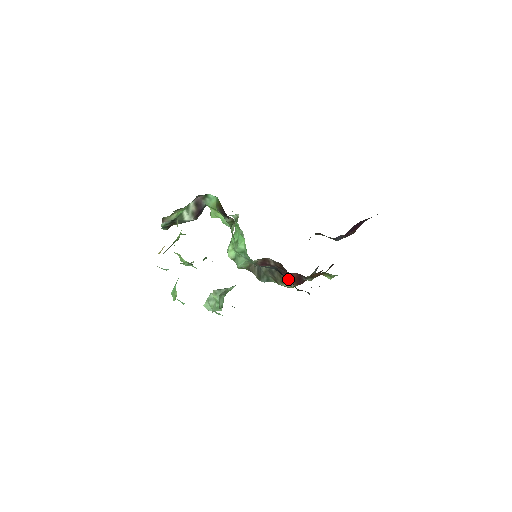
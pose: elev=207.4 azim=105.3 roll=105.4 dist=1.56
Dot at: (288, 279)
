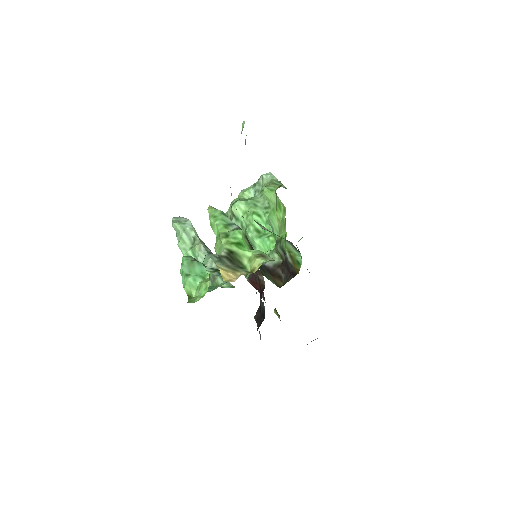
Dot at: (252, 280)
